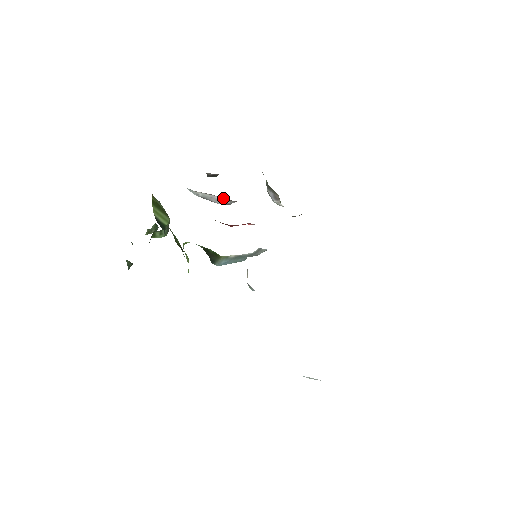
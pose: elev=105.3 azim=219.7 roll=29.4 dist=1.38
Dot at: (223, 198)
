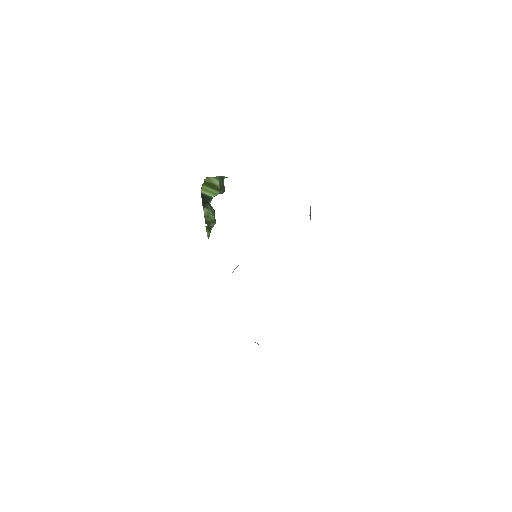
Dot at: occluded
